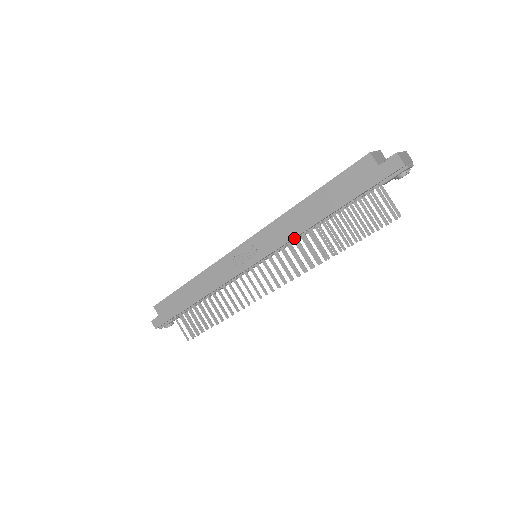
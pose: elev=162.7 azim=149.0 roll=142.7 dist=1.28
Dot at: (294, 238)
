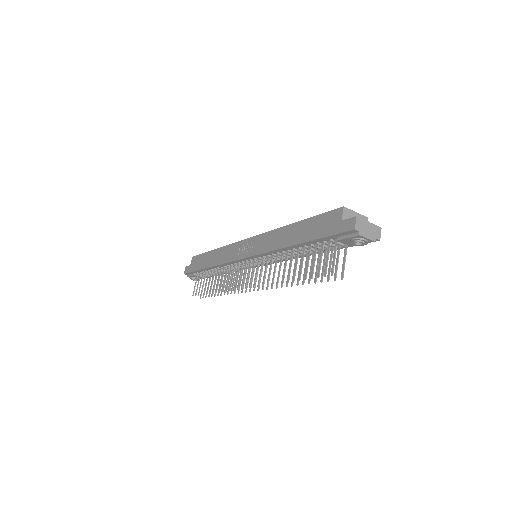
Dot at: (275, 252)
